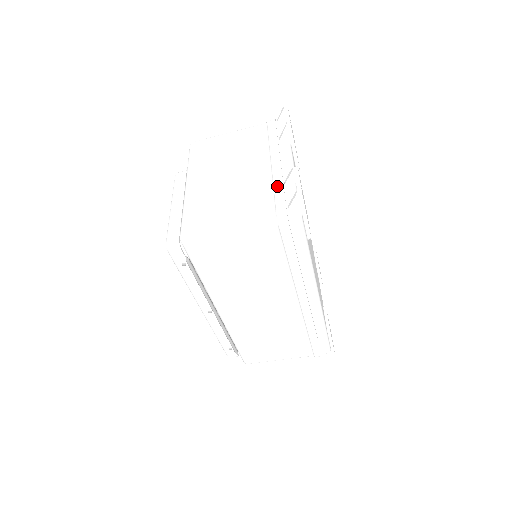
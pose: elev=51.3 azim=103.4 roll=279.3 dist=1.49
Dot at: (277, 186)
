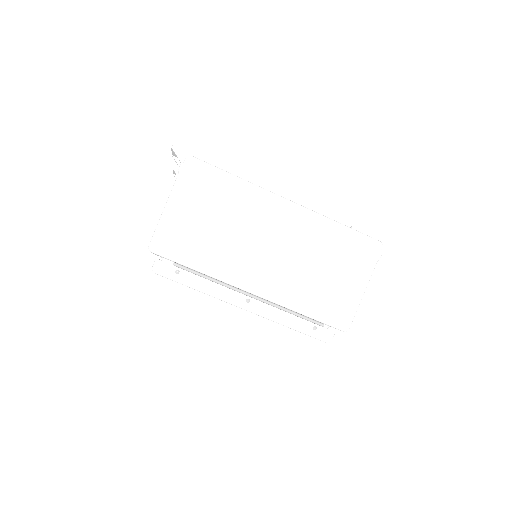
Dot at: occluded
